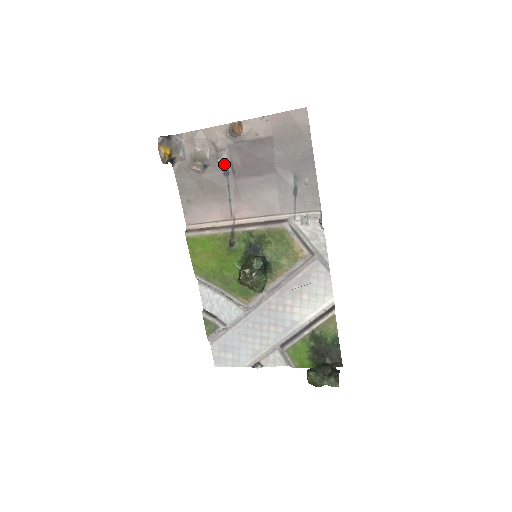
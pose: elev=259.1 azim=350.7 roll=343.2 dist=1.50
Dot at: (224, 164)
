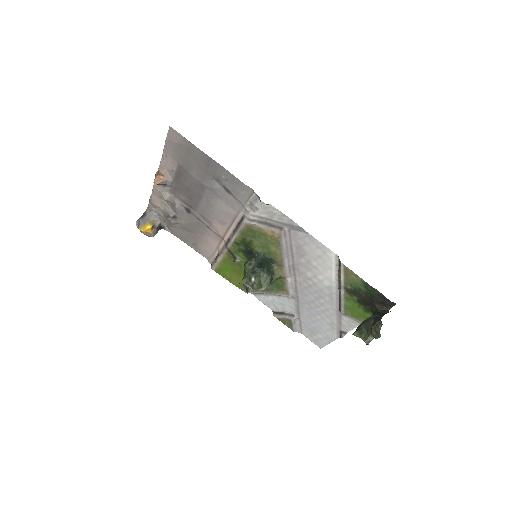
Dot at: (181, 206)
